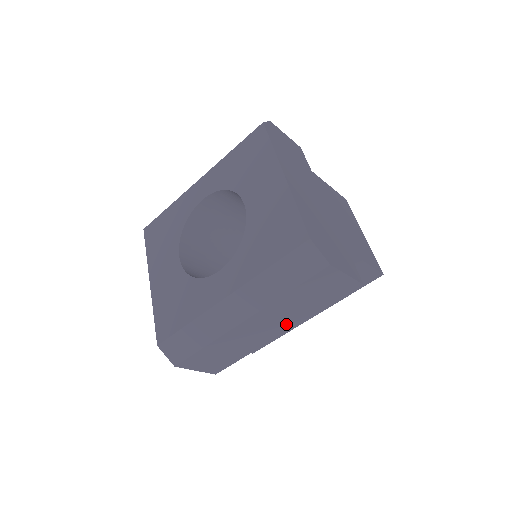
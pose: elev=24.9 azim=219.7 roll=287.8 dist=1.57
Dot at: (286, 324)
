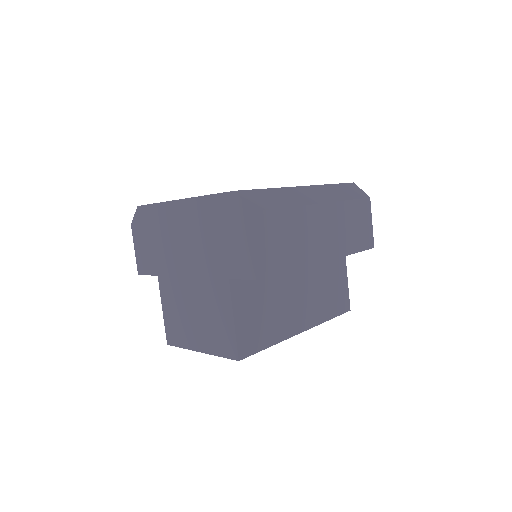
Dot at: (333, 247)
